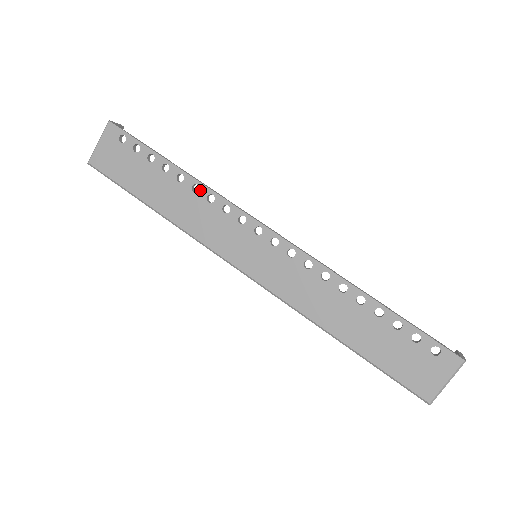
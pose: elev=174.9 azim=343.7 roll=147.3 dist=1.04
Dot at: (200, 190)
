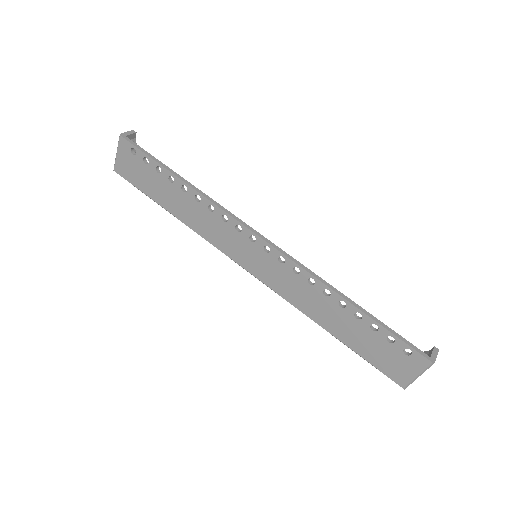
Dot at: (201, 200)
